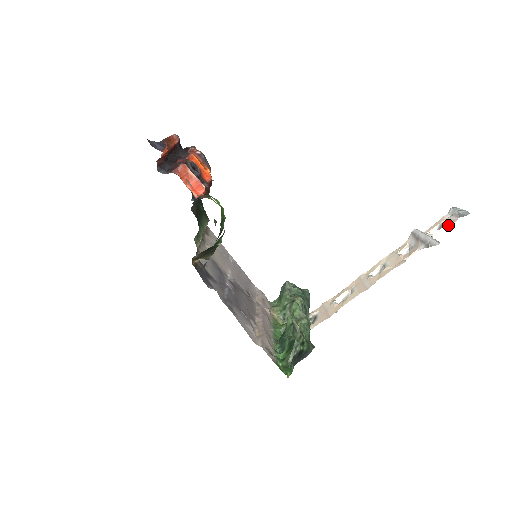
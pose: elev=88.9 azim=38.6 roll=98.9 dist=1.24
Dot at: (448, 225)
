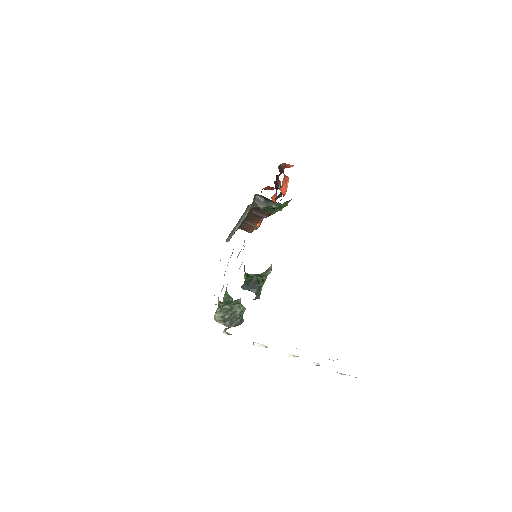
Dot at: occluded
